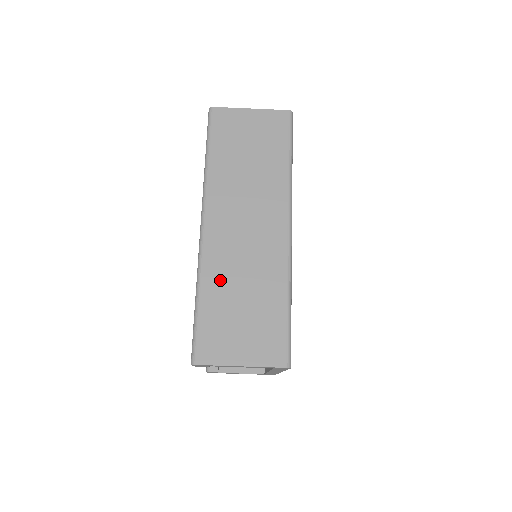
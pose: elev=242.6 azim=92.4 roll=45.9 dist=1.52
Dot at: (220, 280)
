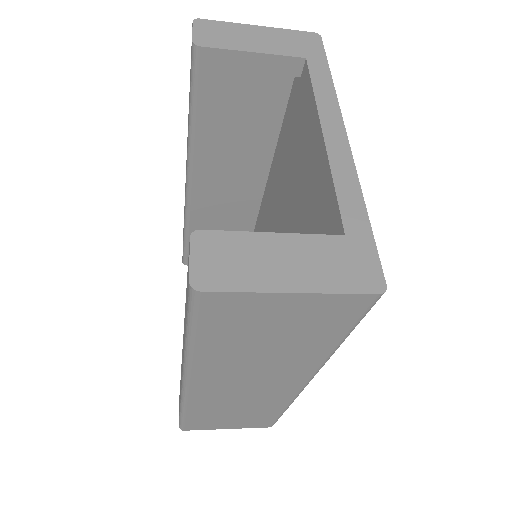
Dot at: (209, 408)
